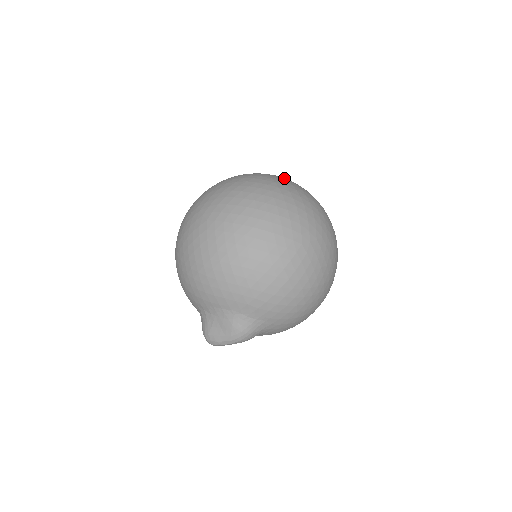
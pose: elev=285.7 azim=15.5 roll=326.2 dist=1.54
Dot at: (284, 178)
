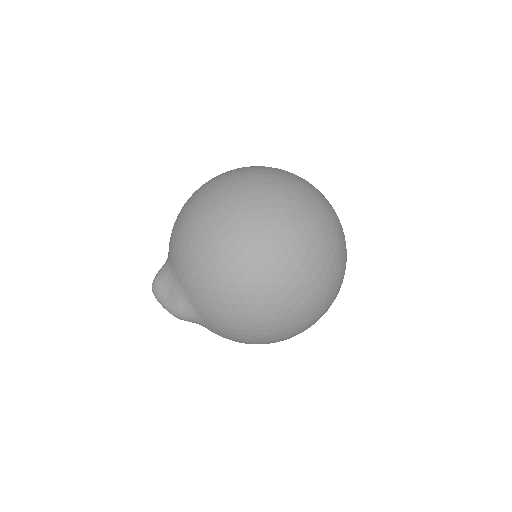
Dot at: (339, 229)
